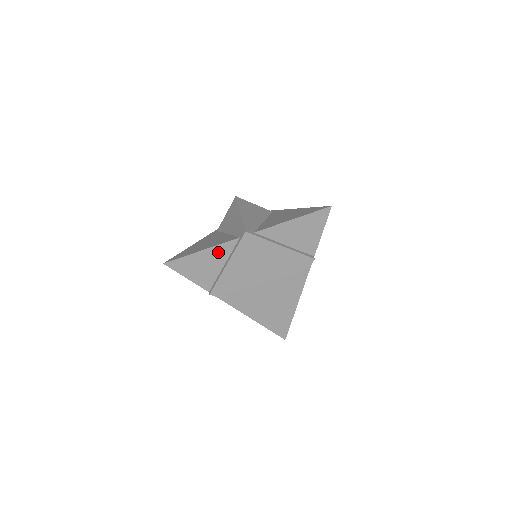
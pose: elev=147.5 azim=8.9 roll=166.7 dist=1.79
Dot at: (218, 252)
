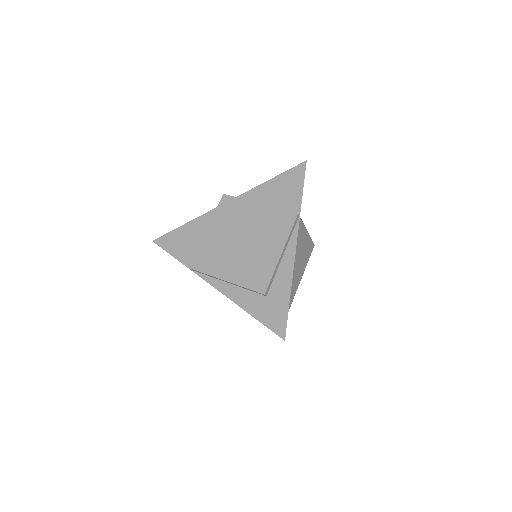
Dot at: (201, 223)
